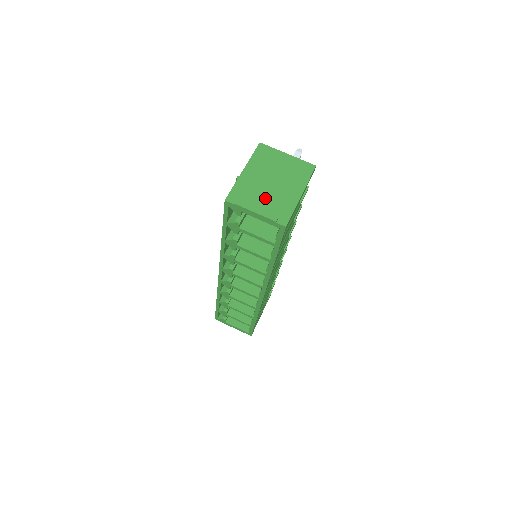
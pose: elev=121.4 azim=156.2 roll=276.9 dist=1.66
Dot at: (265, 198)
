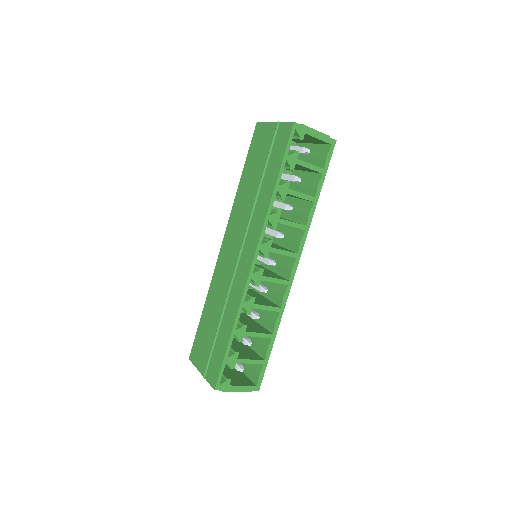
Dot at: occluded
